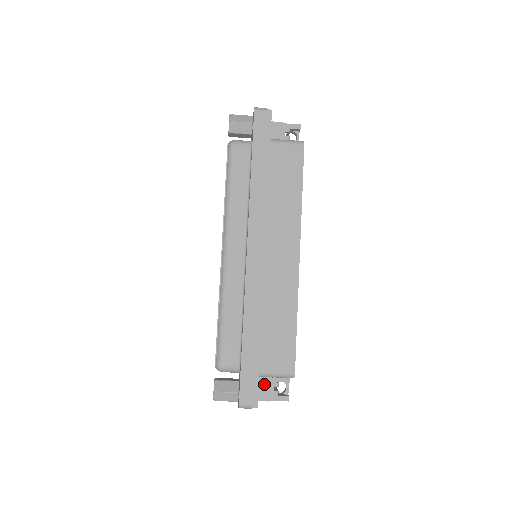
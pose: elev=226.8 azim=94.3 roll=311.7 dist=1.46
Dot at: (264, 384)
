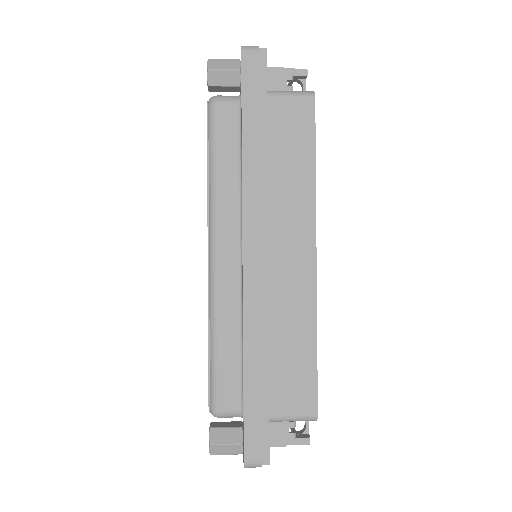
Dot at: (276, 425)
